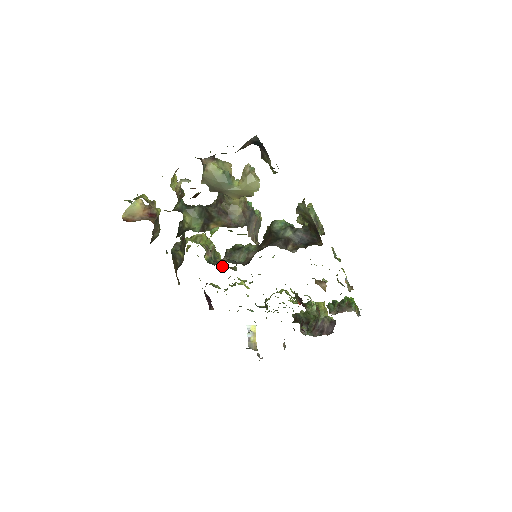
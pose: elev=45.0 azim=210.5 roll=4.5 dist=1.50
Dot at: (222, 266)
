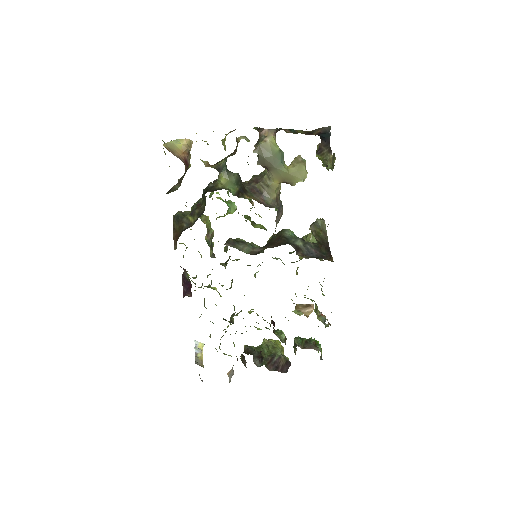
Dot at: (213, 256)
